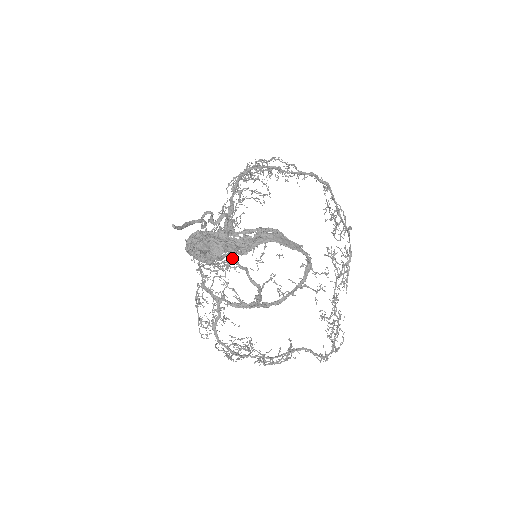
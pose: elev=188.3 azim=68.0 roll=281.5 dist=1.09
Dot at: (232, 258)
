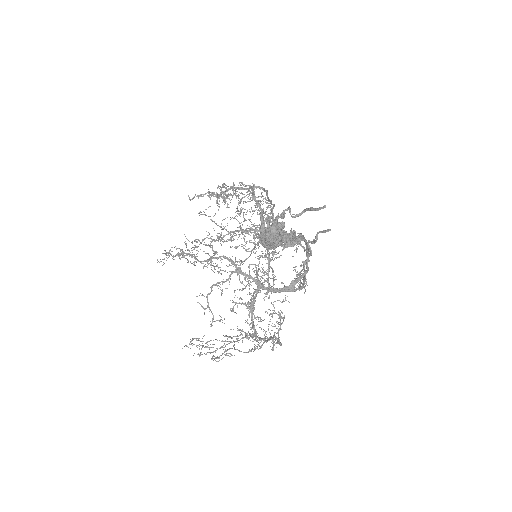
Dot at: occluded
